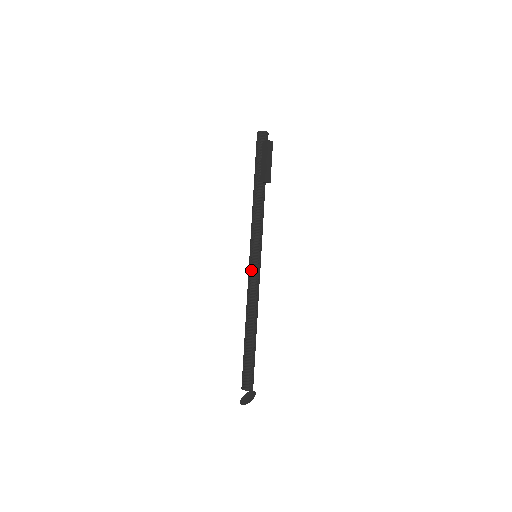
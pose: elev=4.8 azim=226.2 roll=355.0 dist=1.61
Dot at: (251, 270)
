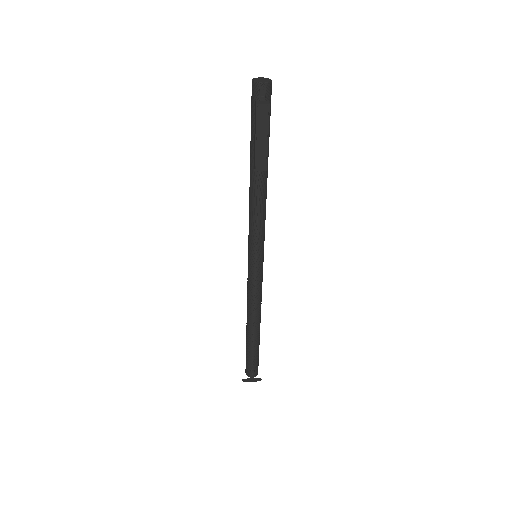
Dot at: (248, 272)
